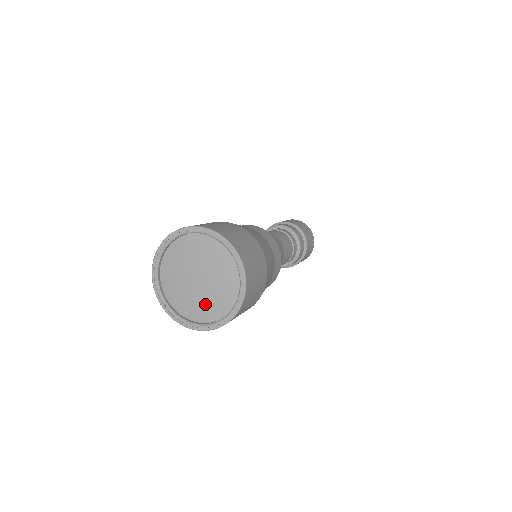
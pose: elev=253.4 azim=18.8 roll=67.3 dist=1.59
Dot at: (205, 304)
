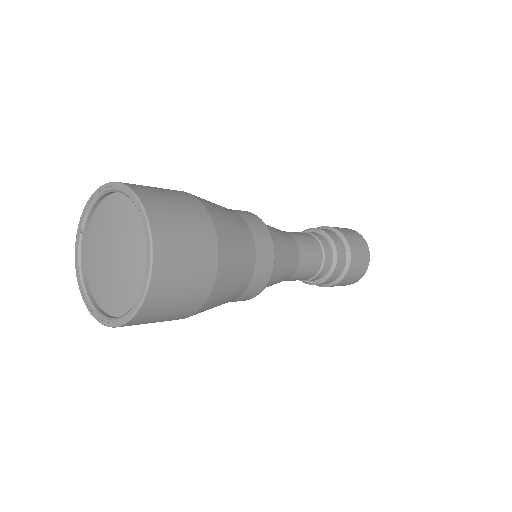
Dot at: (132, 266)
